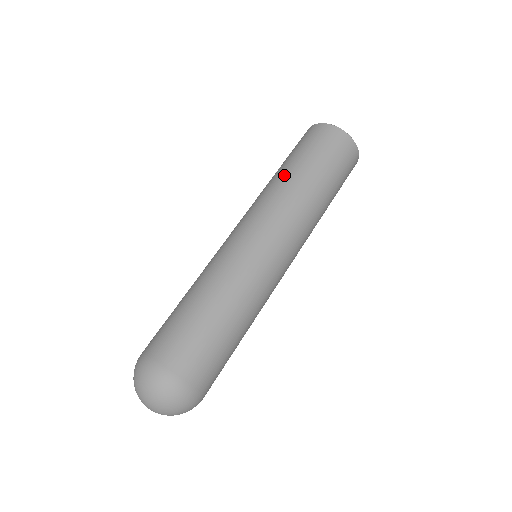
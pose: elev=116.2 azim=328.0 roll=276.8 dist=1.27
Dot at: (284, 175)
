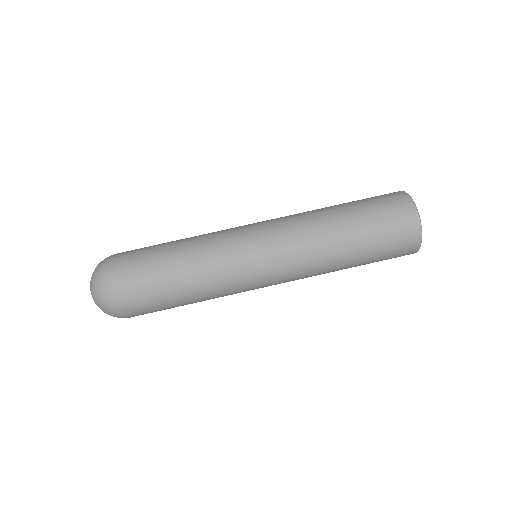
Dot at: (338, 236)
